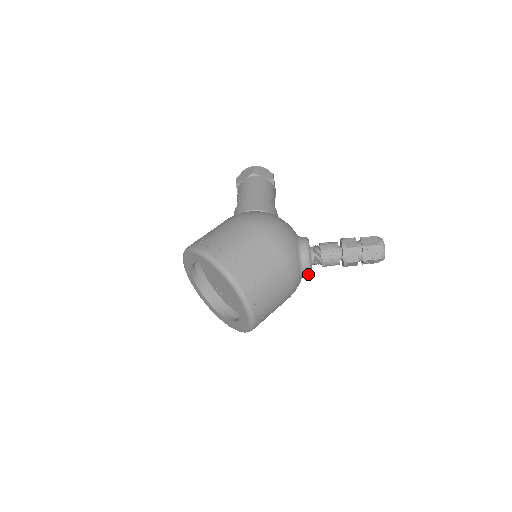
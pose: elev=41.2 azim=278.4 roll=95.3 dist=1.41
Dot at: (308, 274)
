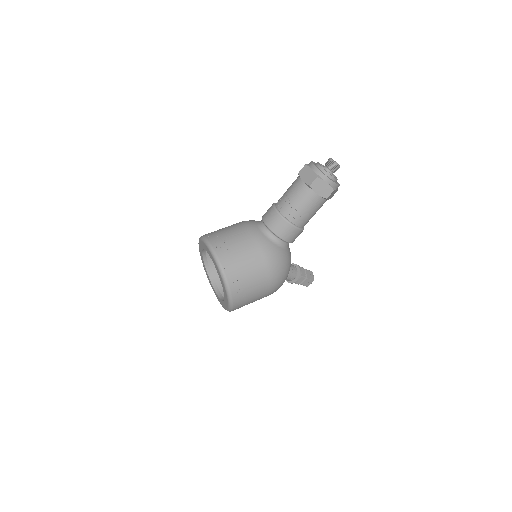
Dot at: occluded
